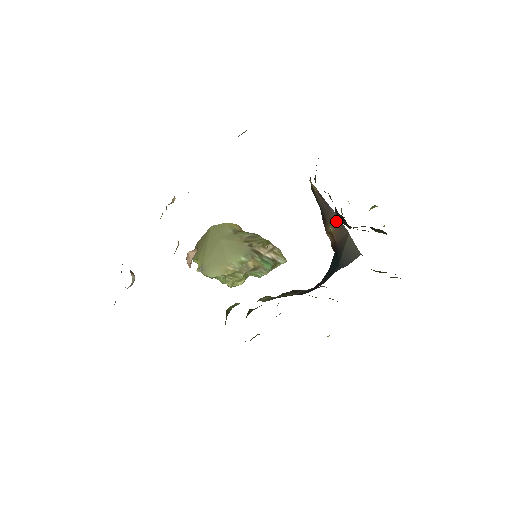
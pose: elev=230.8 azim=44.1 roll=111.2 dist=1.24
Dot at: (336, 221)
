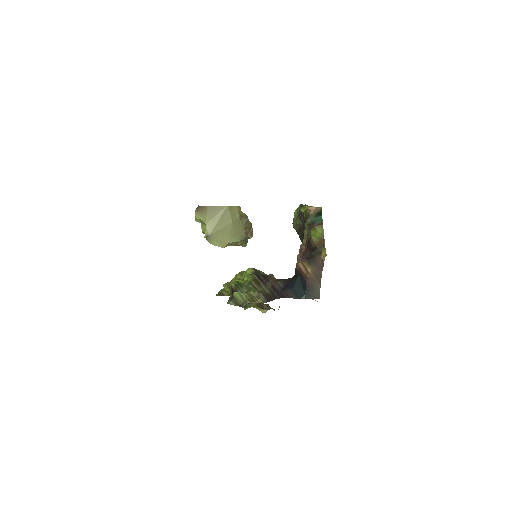
Dot at: (318, 274)
